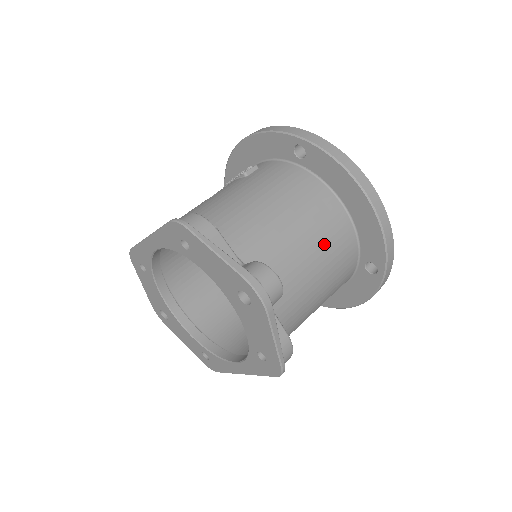
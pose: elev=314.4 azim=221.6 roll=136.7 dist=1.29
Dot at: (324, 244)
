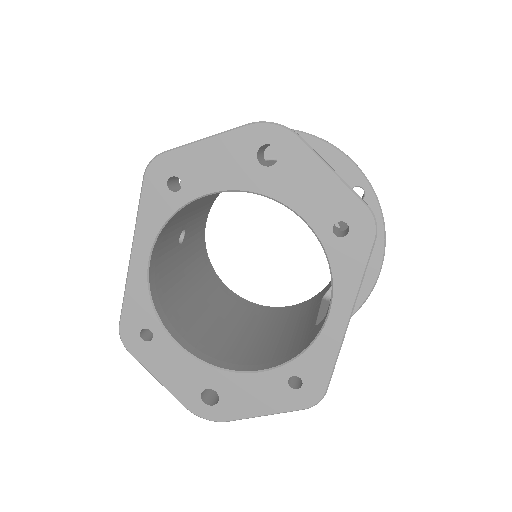
Dot at: occluded
